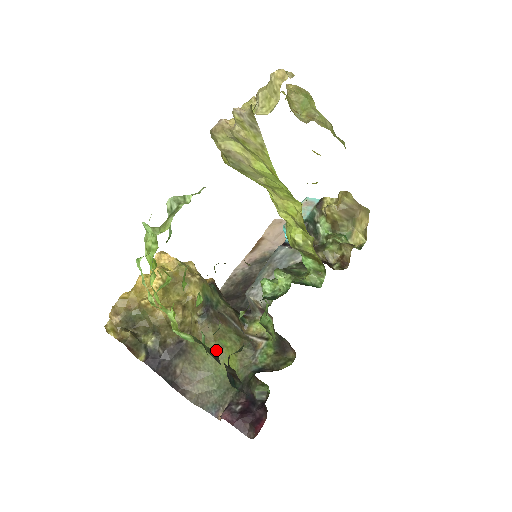
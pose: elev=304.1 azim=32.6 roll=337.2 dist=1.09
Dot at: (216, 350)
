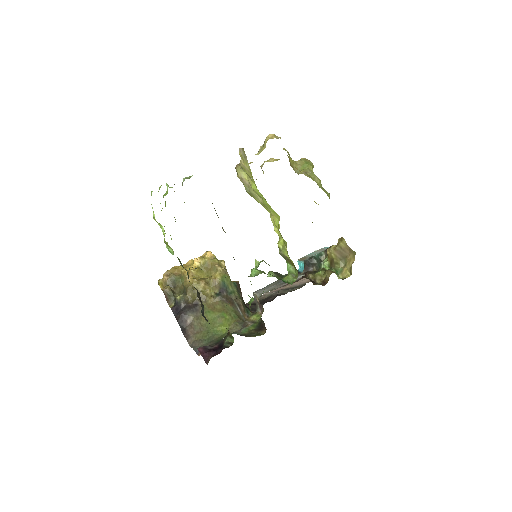
Dot at: (218, 317)
